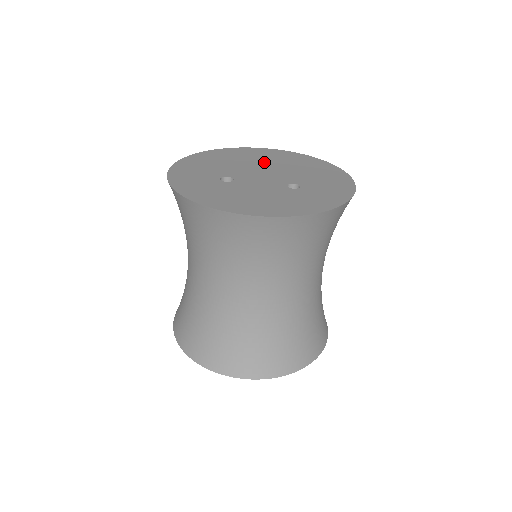
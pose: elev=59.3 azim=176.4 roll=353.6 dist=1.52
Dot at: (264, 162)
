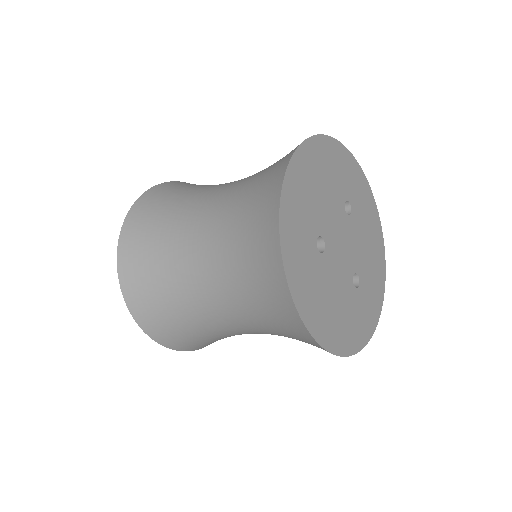
Dot at: (348, 201)
